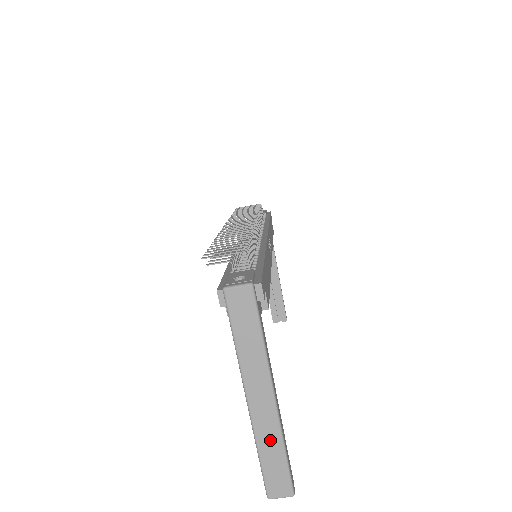
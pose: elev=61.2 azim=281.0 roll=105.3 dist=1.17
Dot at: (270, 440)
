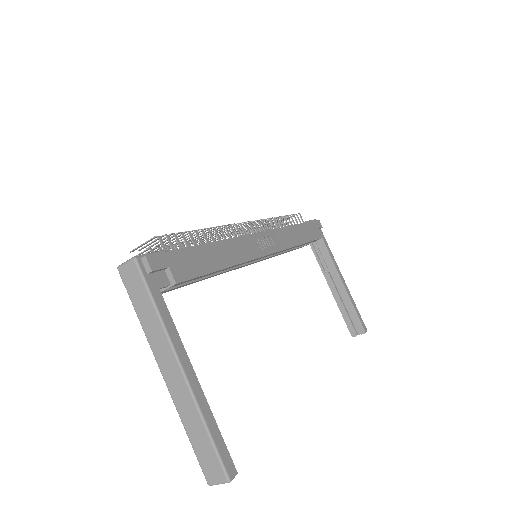
Dot at: (190, 416)
